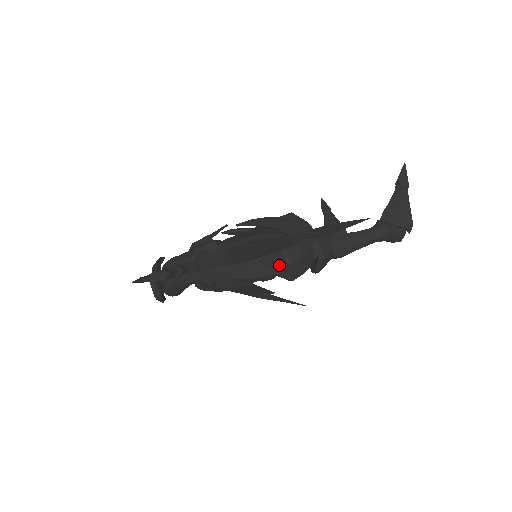
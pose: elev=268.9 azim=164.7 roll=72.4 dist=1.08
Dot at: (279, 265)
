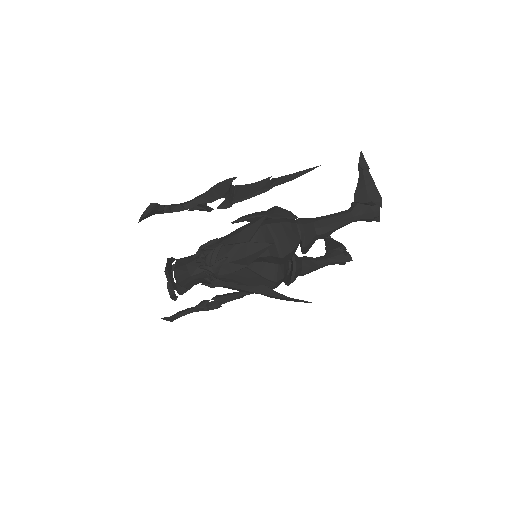
Dot at: occluded
